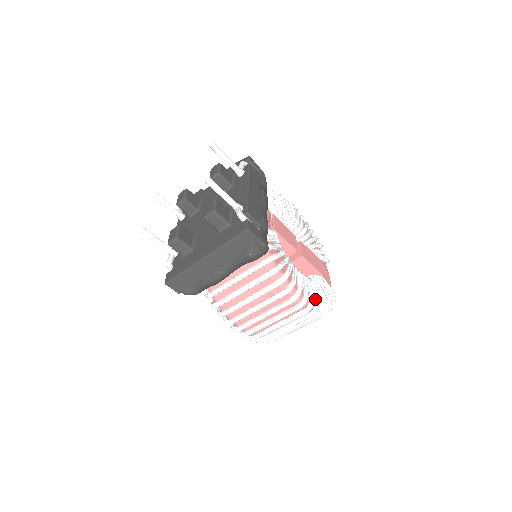
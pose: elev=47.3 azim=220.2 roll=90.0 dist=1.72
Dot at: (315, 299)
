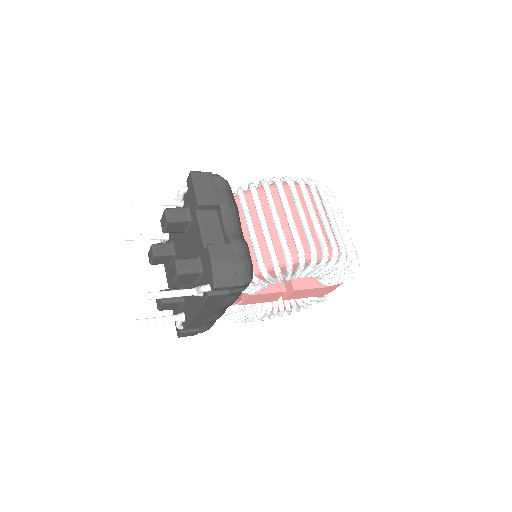
Dot at: (278, 315)
